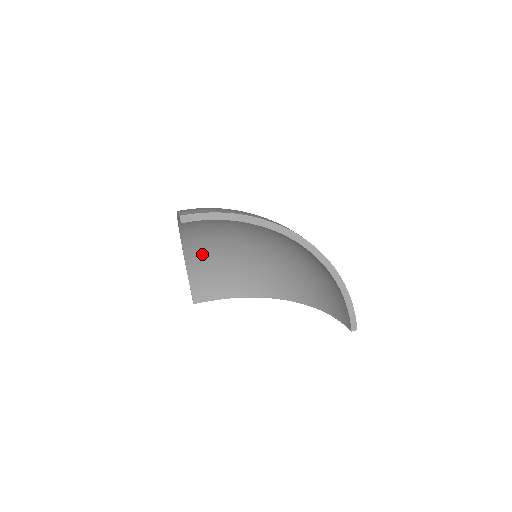
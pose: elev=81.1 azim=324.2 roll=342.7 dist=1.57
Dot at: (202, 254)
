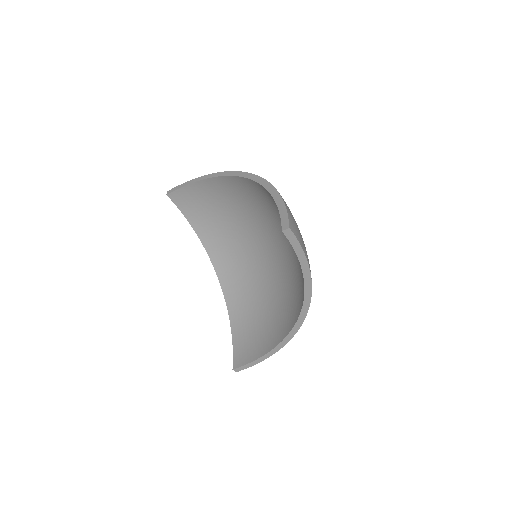
Dot at: (242, 303)
